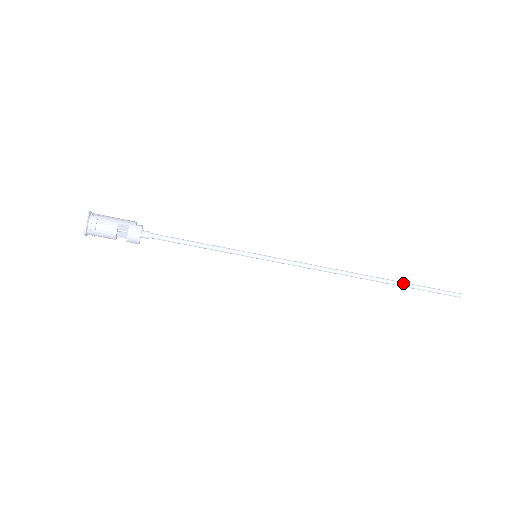
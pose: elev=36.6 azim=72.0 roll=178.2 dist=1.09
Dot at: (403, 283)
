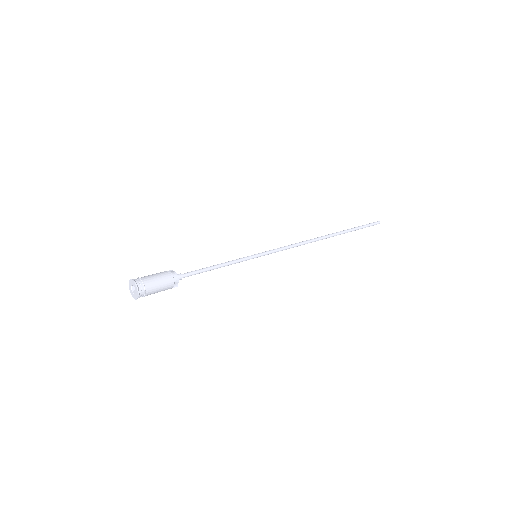
Dot at: occluded
